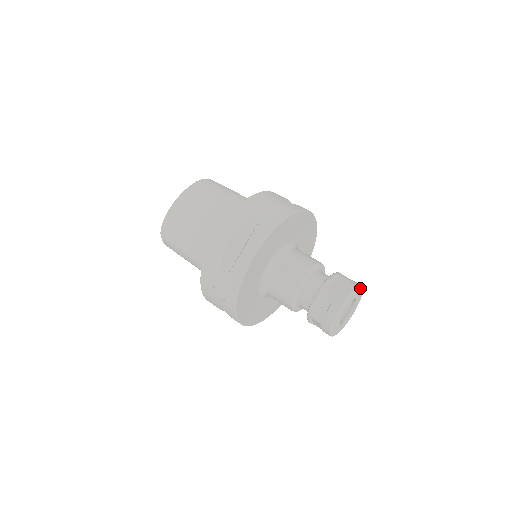
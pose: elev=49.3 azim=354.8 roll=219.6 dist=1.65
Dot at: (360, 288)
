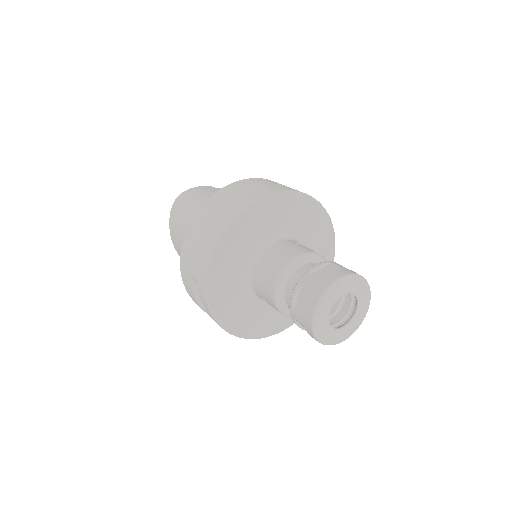
Dot at: (328, 292)
